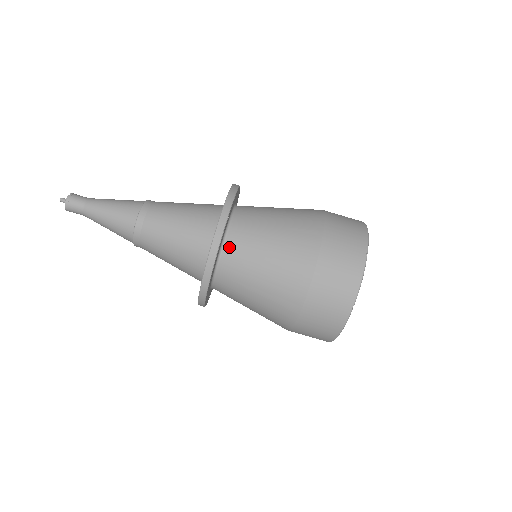
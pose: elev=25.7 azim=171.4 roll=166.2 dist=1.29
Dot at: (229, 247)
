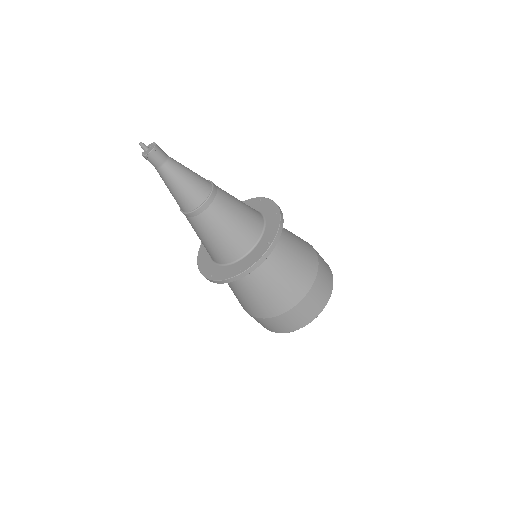
Dot at: occluded
